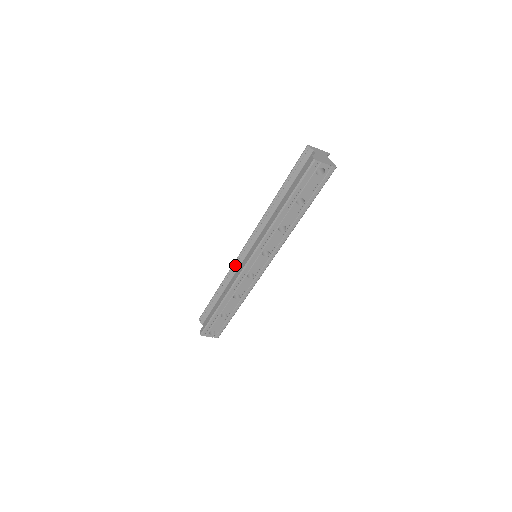
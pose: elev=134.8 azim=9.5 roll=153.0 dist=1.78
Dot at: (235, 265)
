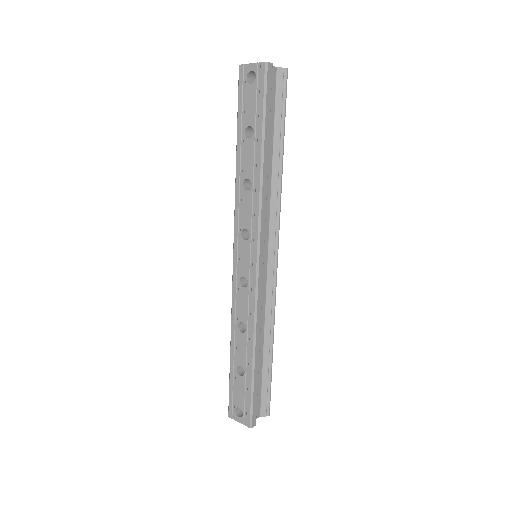
Dot at: occluded
